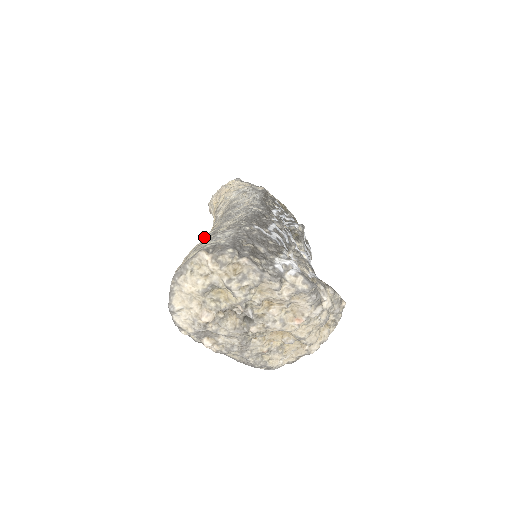
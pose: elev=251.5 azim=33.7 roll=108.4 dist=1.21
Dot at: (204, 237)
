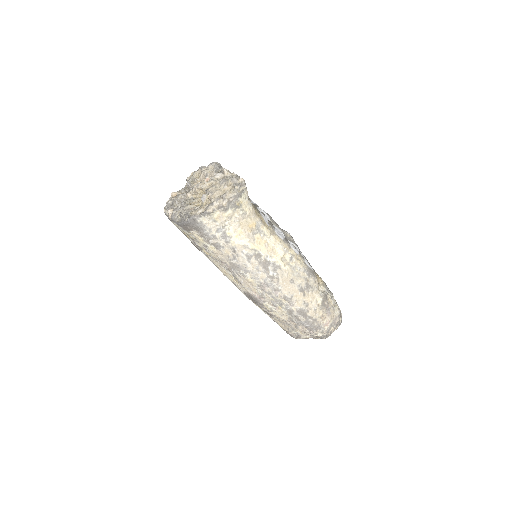
Dot at: occluded
